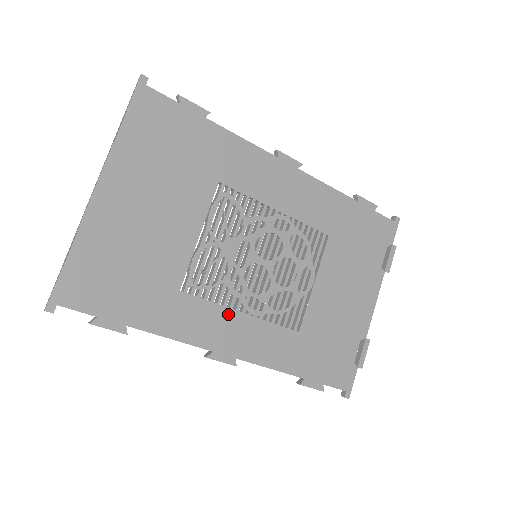
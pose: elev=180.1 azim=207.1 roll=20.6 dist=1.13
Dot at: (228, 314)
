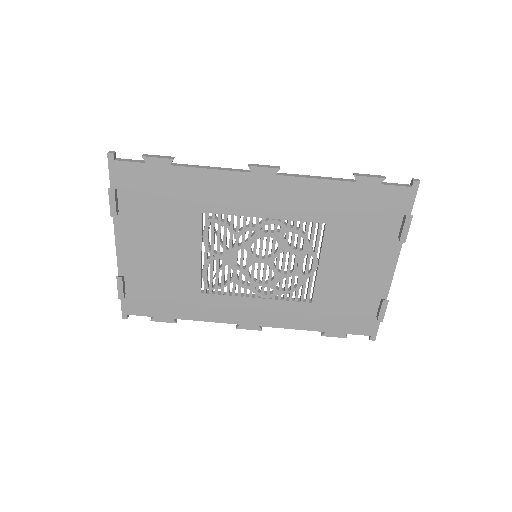
Dot at: (244, 301)
